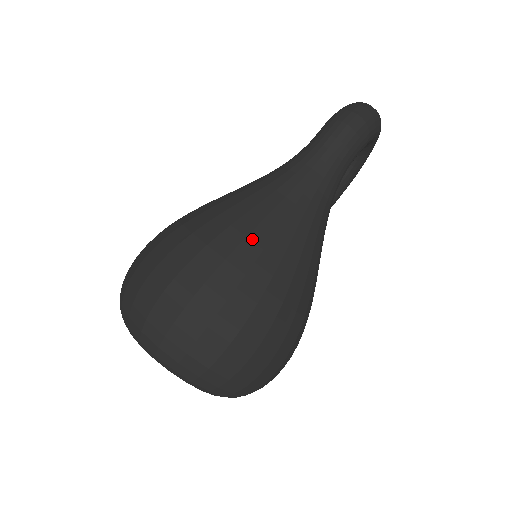
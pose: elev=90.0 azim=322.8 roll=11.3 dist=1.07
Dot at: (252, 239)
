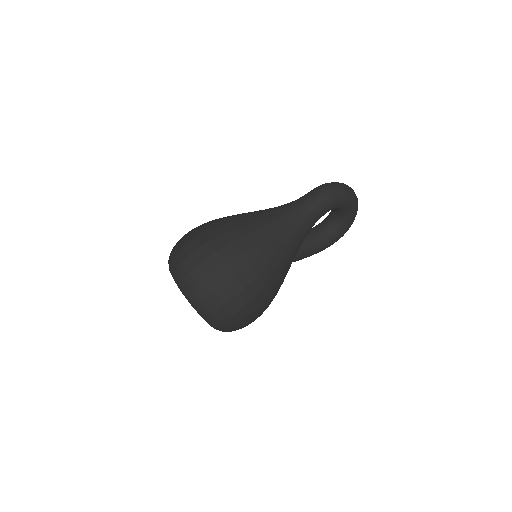
Dot at: (244, 228)
